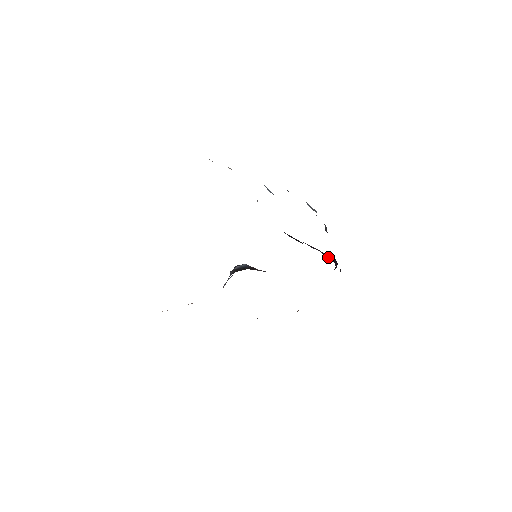
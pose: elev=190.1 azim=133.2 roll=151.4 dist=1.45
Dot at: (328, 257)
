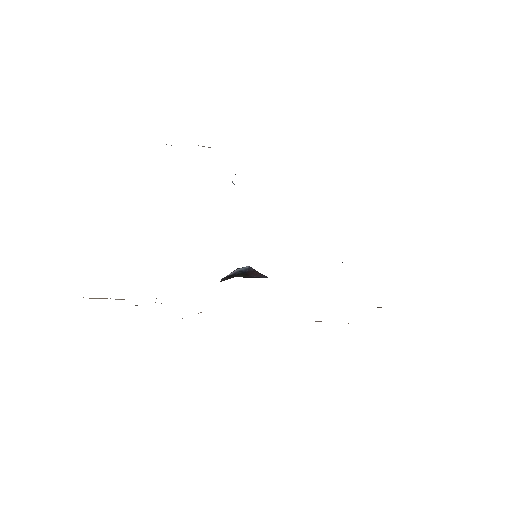
Dot at: occluded
